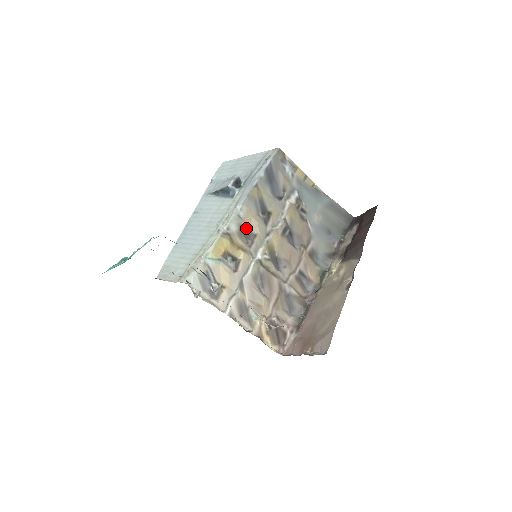
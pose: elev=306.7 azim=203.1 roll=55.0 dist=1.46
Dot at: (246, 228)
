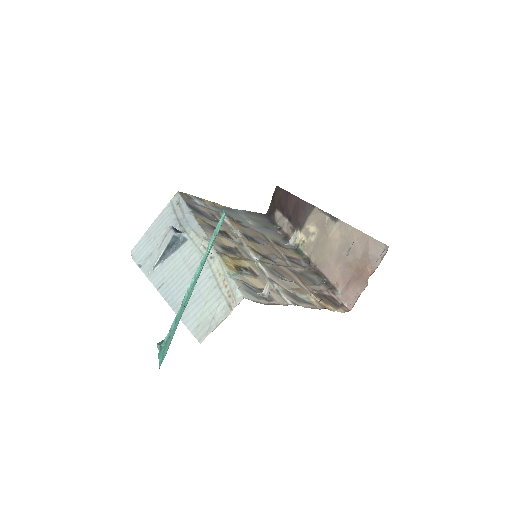
Dot at: (225, 246)
